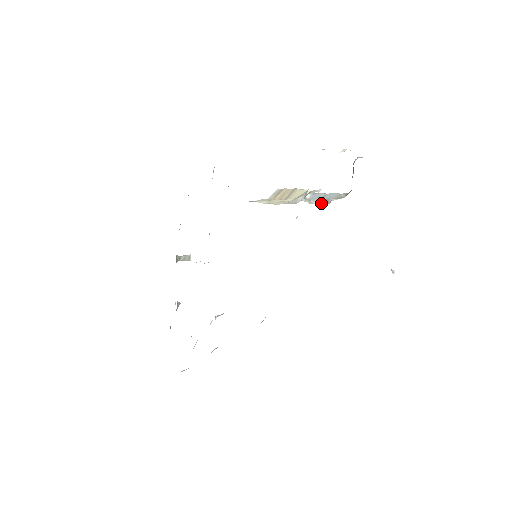
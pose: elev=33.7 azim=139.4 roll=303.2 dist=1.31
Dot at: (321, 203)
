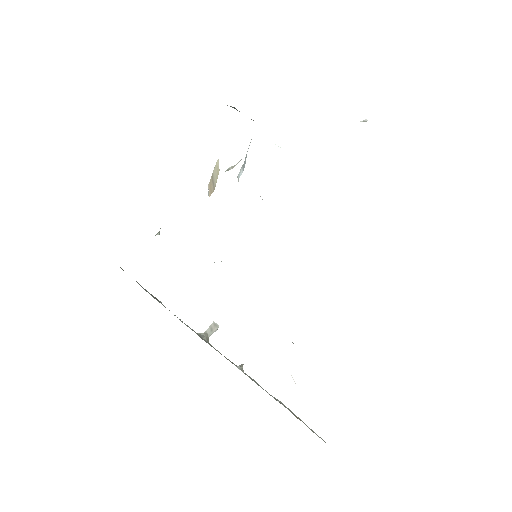
Dot at: occluded
